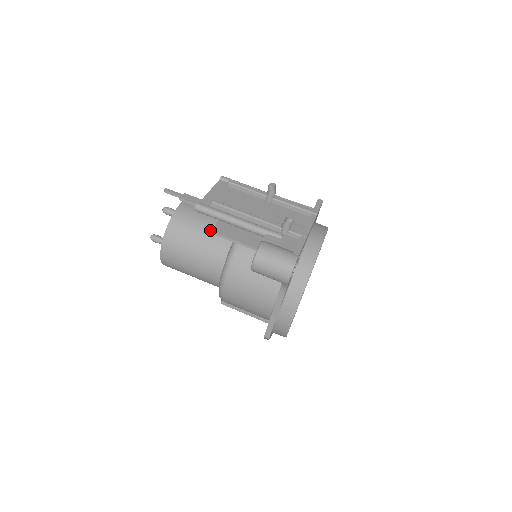
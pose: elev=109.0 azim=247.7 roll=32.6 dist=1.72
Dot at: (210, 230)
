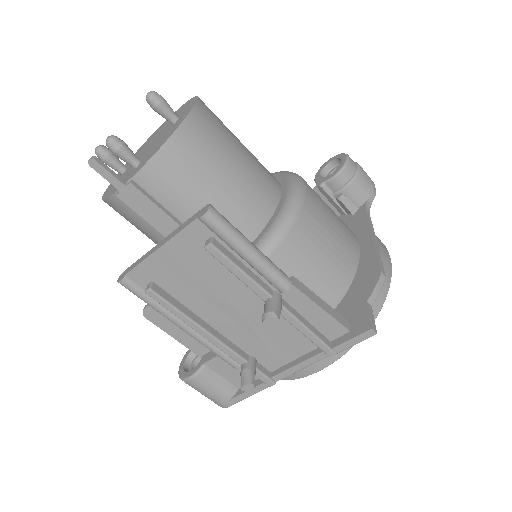
Dot at: occluded
